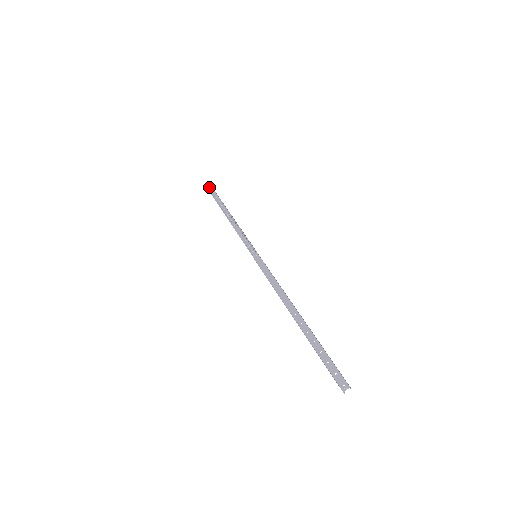
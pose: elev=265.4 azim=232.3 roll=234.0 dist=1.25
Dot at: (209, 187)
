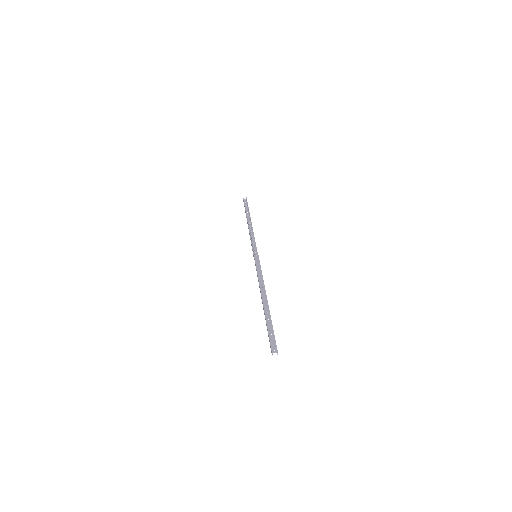
Dot at: (245, 200)
